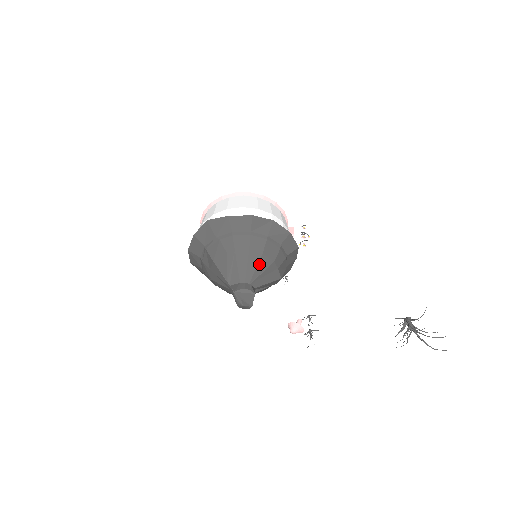
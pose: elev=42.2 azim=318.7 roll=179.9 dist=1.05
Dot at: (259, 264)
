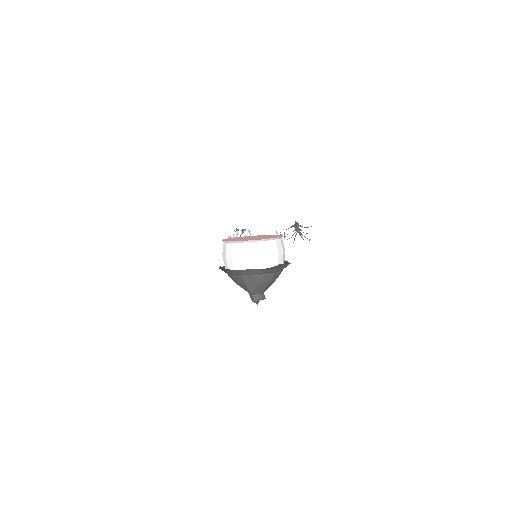
Dot at: (271, 284)
